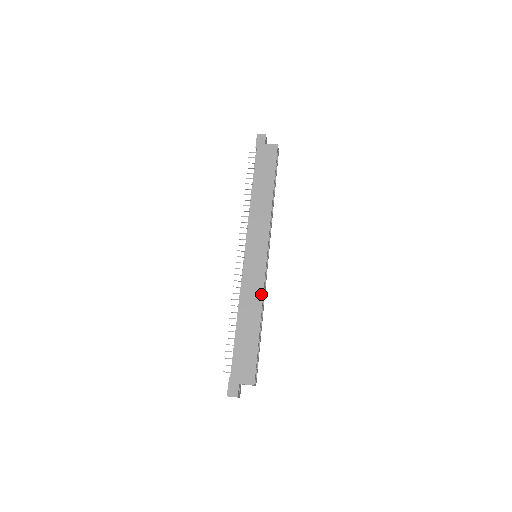
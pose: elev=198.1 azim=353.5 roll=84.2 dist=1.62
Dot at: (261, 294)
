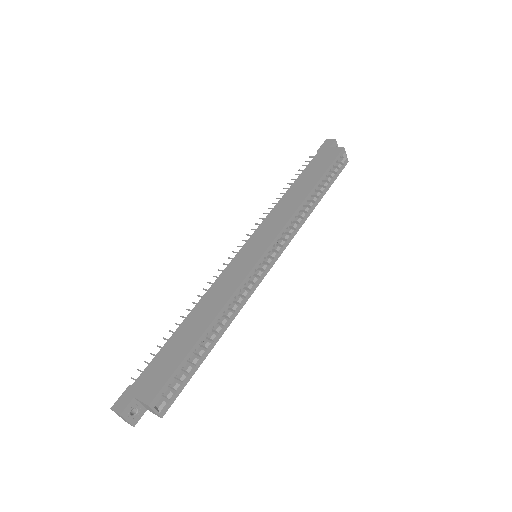
Dot at: (230, 293)
